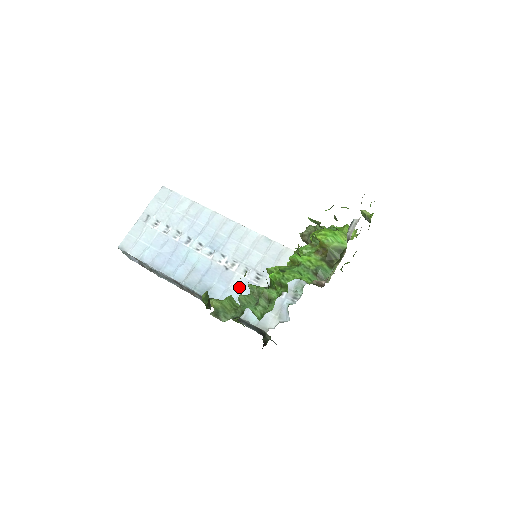
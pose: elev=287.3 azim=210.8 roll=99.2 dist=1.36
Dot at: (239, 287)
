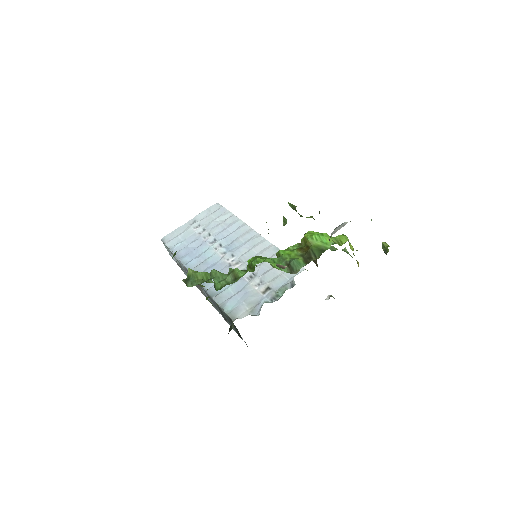
Dot at: occluded
